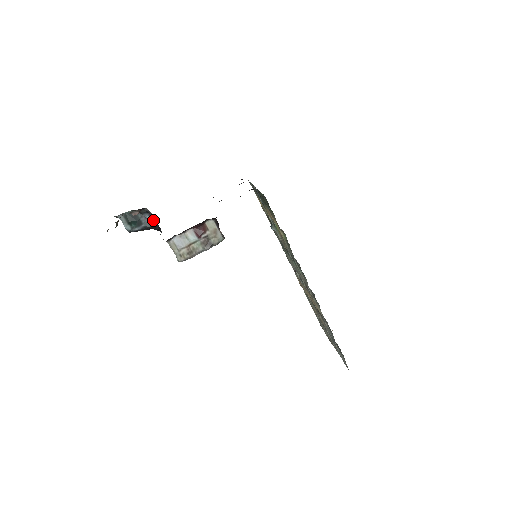
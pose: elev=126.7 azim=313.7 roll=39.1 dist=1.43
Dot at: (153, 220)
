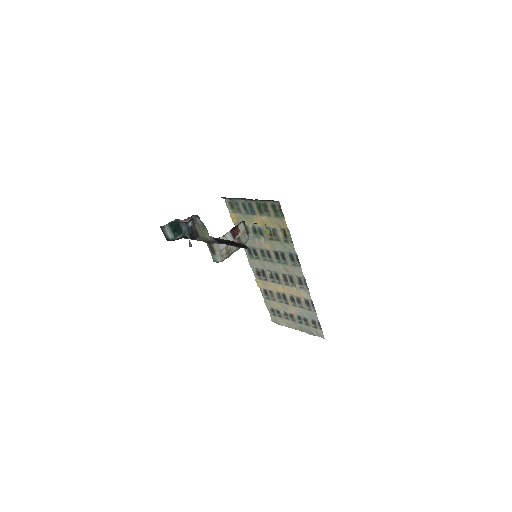
Dot at: (191, 228)
